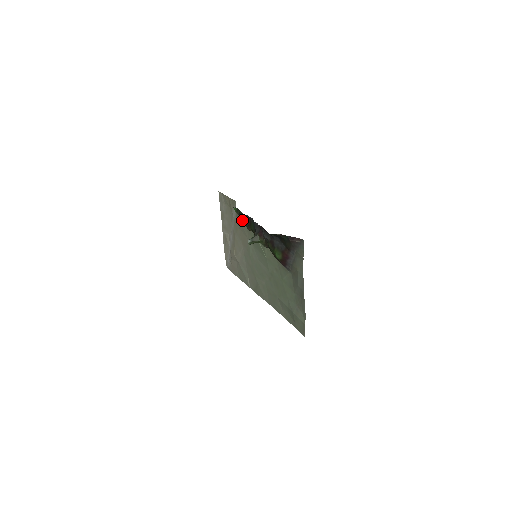
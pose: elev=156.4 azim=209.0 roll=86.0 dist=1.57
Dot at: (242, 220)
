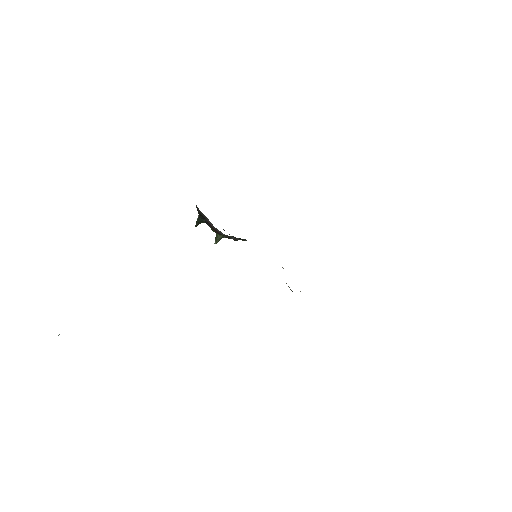
Dot at: occluded
